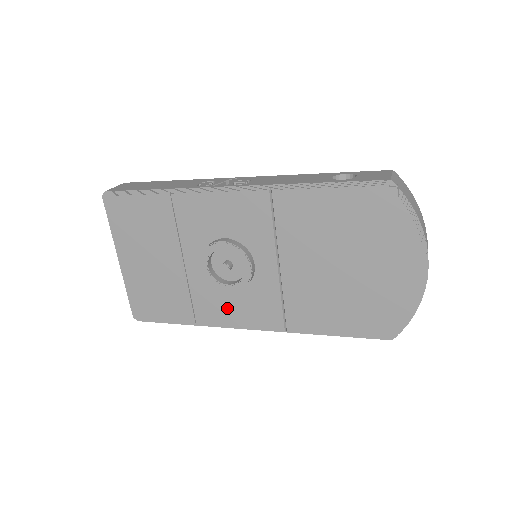
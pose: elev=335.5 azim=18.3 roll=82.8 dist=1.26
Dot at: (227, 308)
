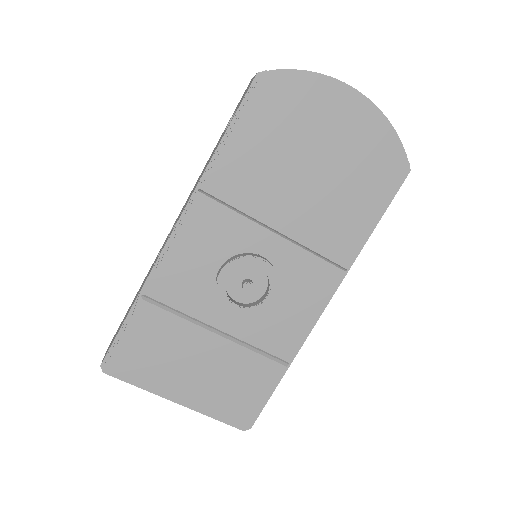
Dot at: (290, 317)
